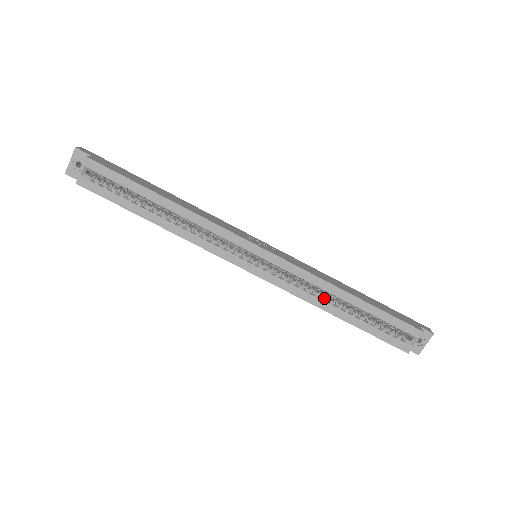
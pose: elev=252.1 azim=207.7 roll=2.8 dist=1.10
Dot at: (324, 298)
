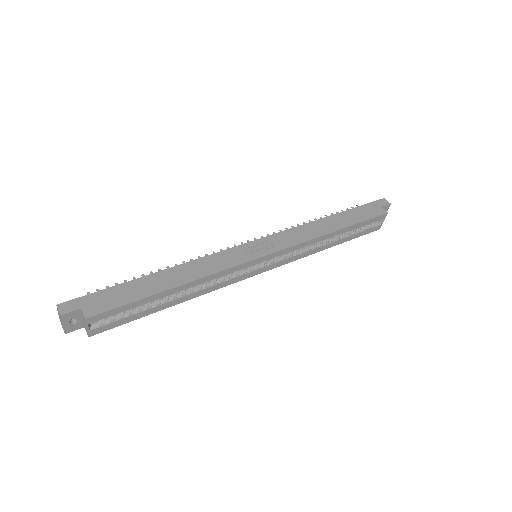
Dot at: (318, 245)
